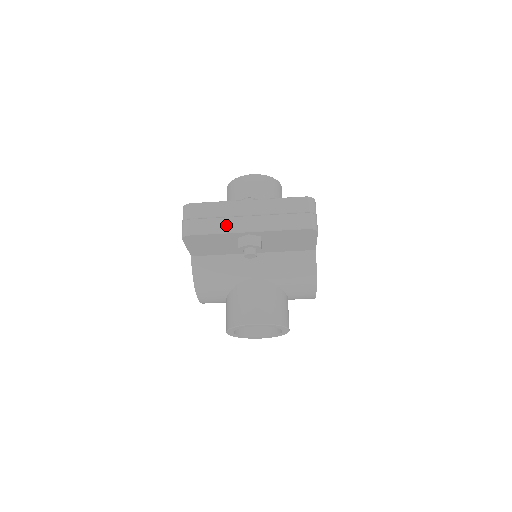
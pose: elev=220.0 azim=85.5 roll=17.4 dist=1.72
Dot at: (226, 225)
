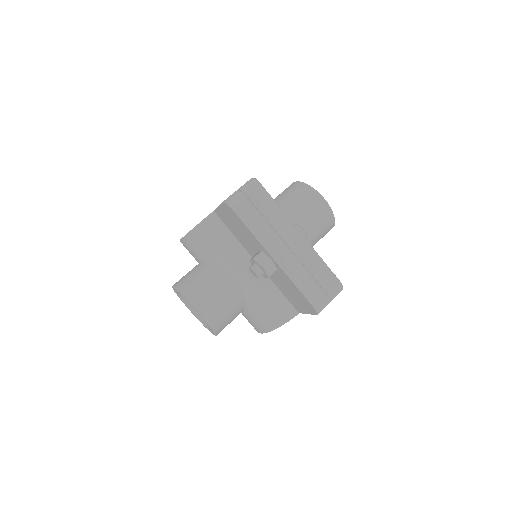
Dot at: (265, 234)
